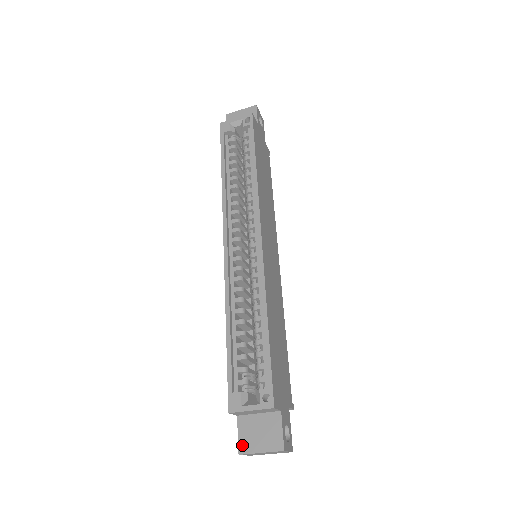
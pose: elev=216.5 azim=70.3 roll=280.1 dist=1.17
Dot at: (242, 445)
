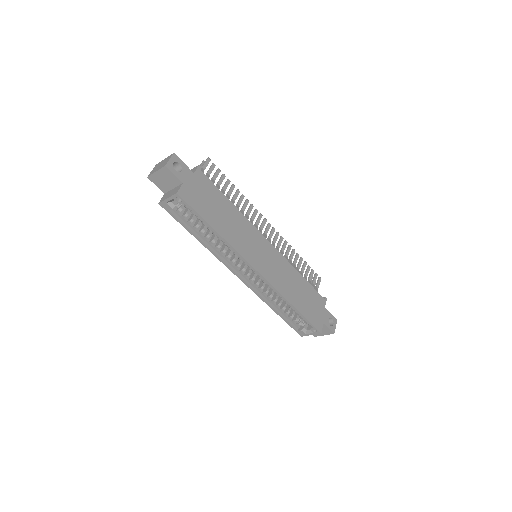
Dot at: occluded
